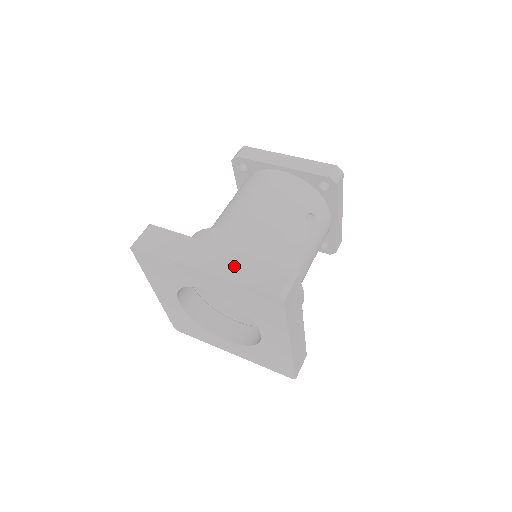
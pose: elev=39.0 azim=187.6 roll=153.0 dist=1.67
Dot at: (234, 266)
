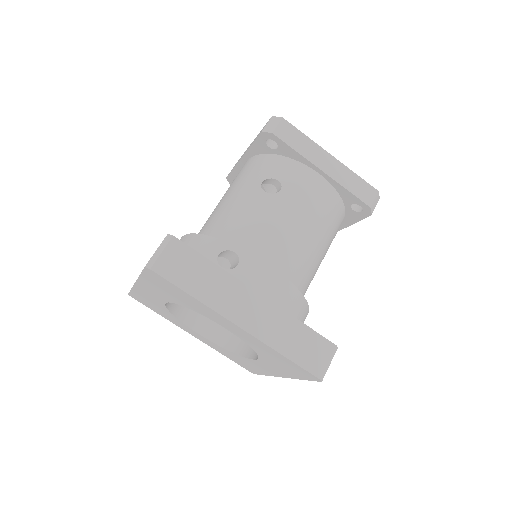
Dot at: occluded
